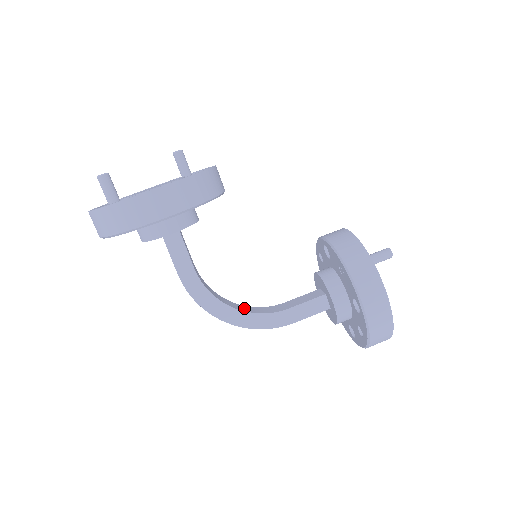
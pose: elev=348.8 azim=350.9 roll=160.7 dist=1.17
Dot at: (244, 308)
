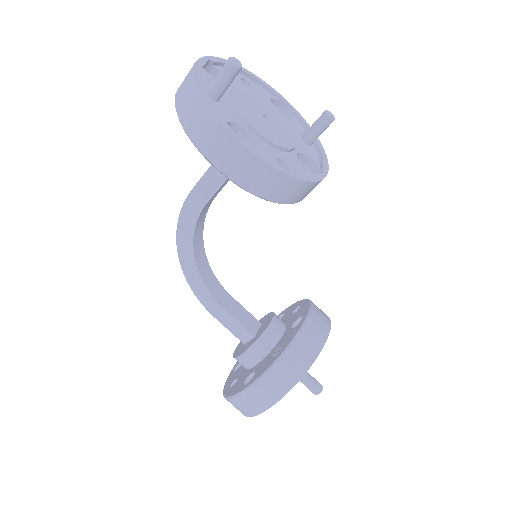
Dot at: (203, 263)
